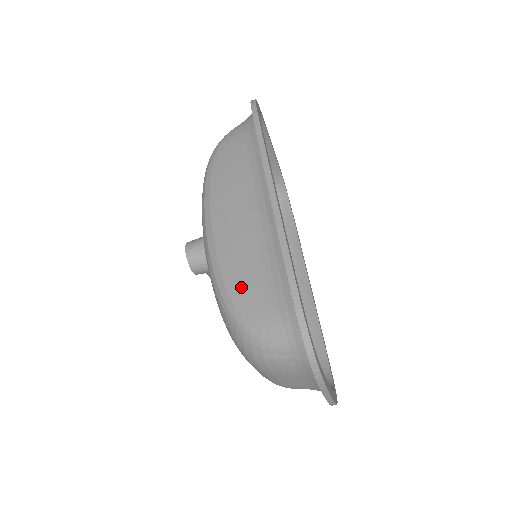
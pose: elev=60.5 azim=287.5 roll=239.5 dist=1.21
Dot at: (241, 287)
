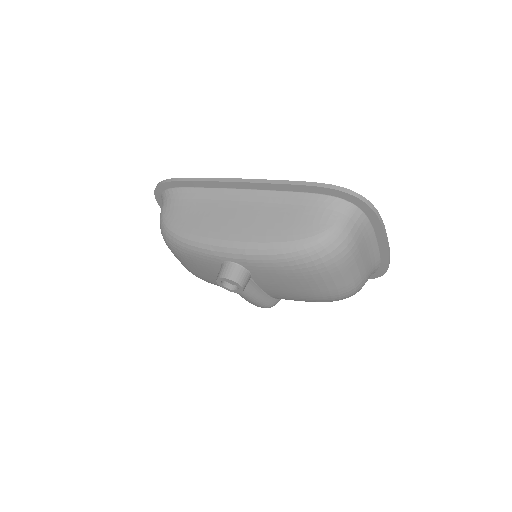
Dot at: (287, 230)
